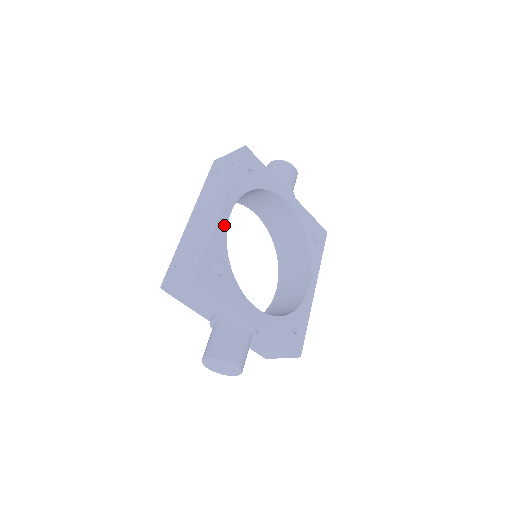
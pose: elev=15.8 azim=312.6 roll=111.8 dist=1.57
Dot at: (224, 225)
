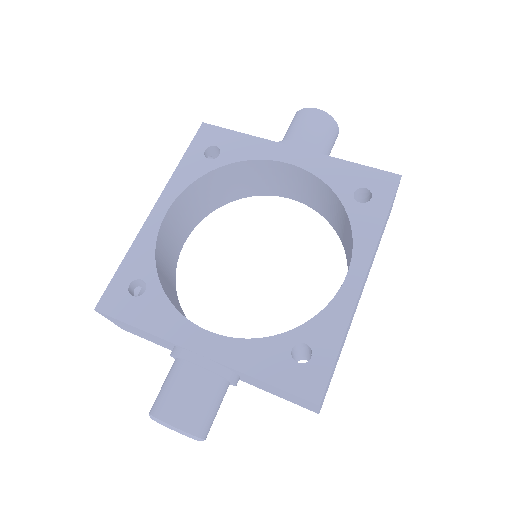
Dot at: (153, 230)
